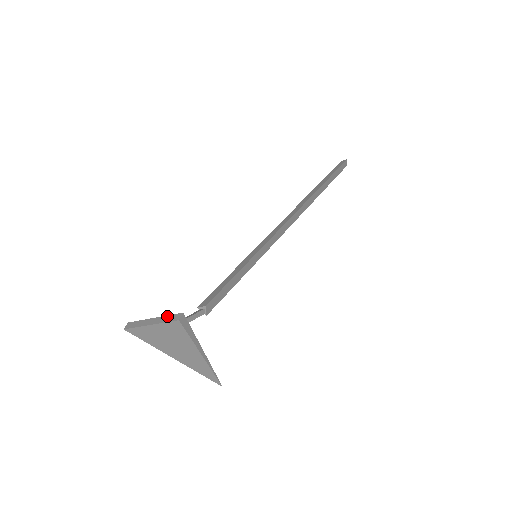
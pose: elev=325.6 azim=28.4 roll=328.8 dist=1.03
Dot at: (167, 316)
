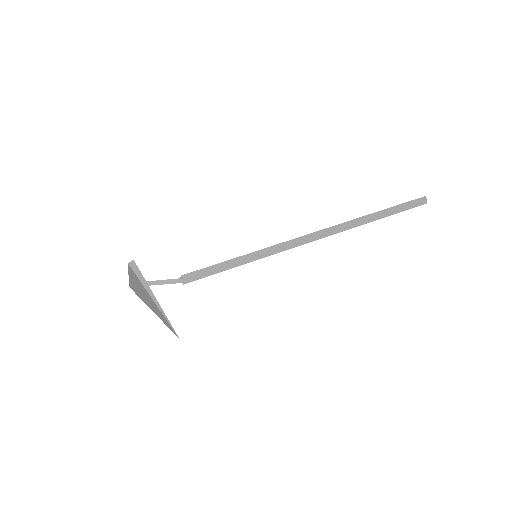
Dot at: occluded
